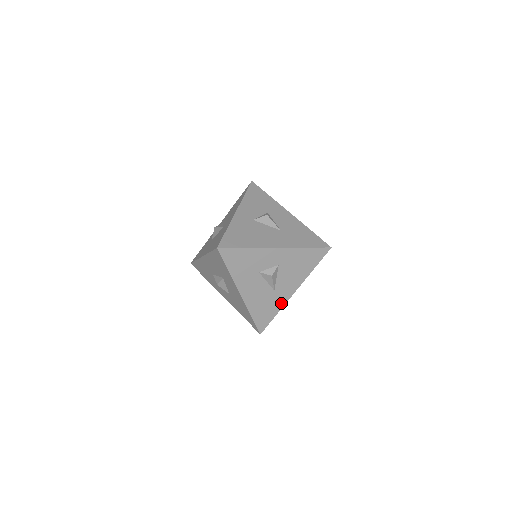
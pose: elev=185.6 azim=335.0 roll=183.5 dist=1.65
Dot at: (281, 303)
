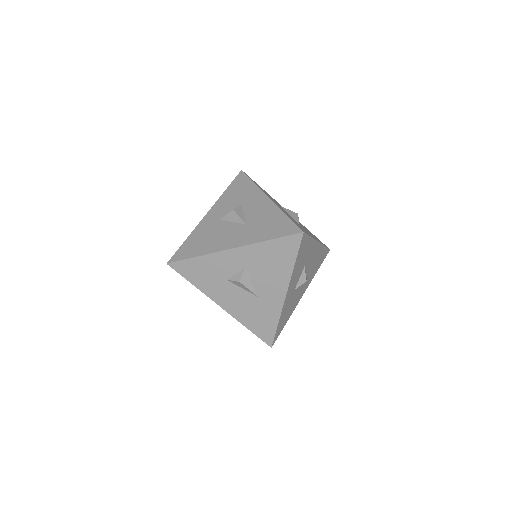
Dot at: (276, 310)
